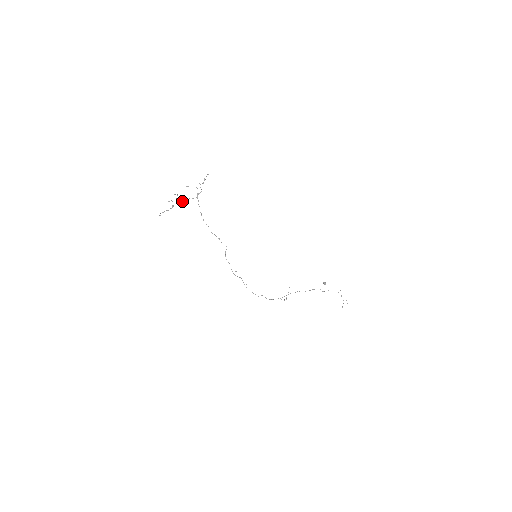
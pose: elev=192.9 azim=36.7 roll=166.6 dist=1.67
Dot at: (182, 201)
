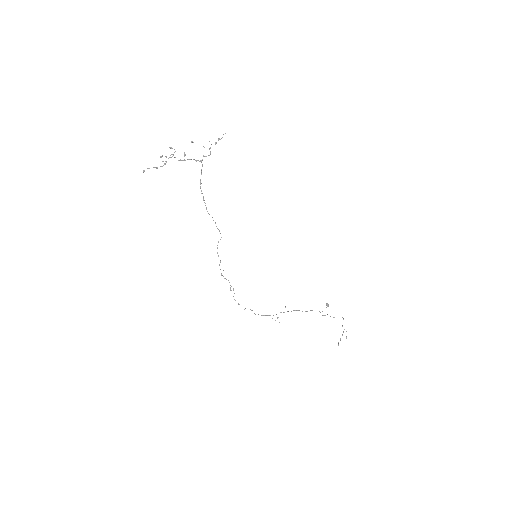
Dot at: (180, 160)
